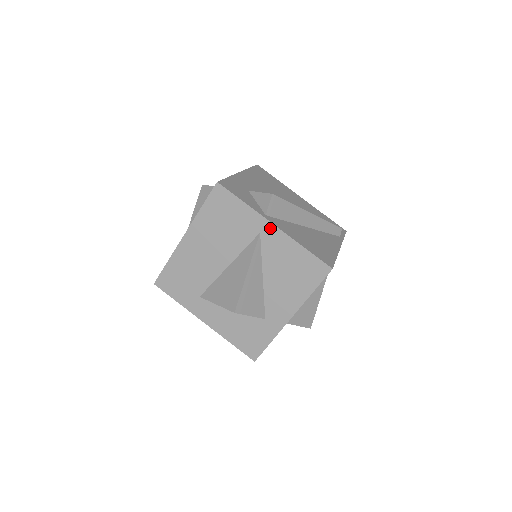
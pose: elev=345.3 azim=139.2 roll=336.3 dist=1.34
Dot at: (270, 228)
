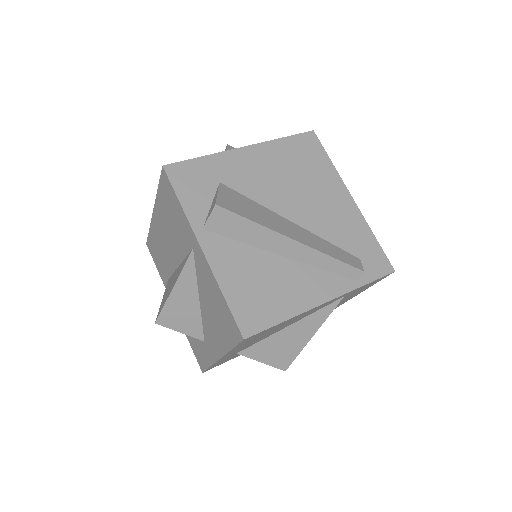
Dot at: (199, 249)
